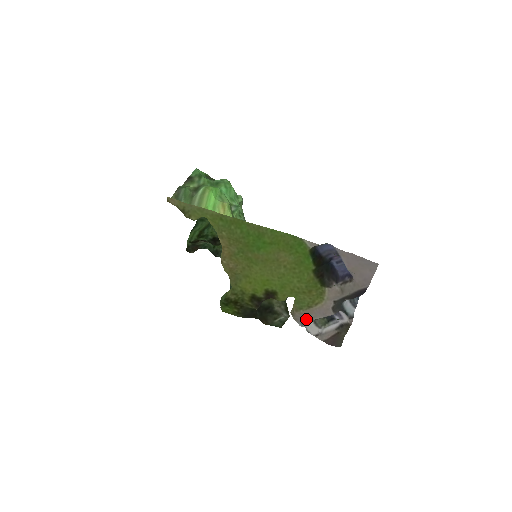
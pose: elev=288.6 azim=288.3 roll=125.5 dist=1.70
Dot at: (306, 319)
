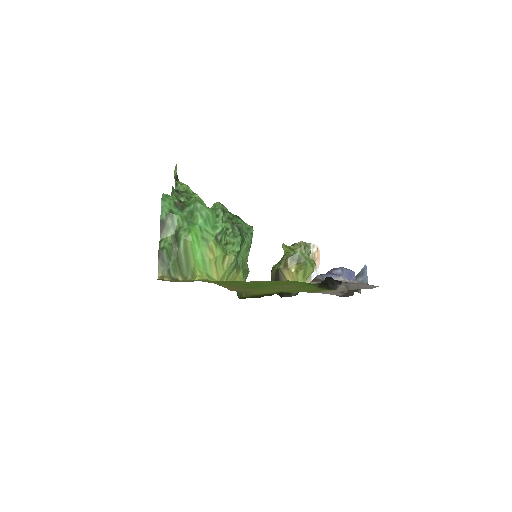
Dot at: occluded
